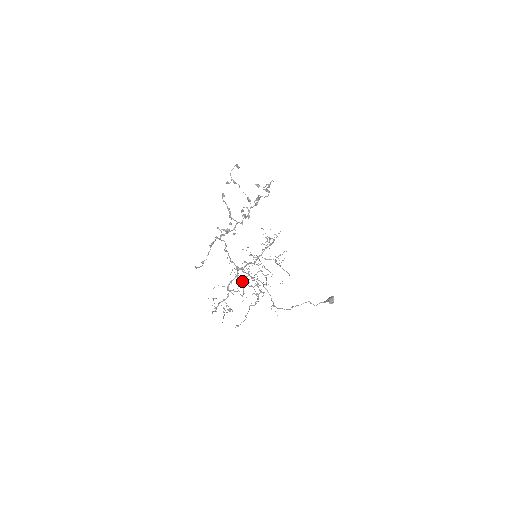
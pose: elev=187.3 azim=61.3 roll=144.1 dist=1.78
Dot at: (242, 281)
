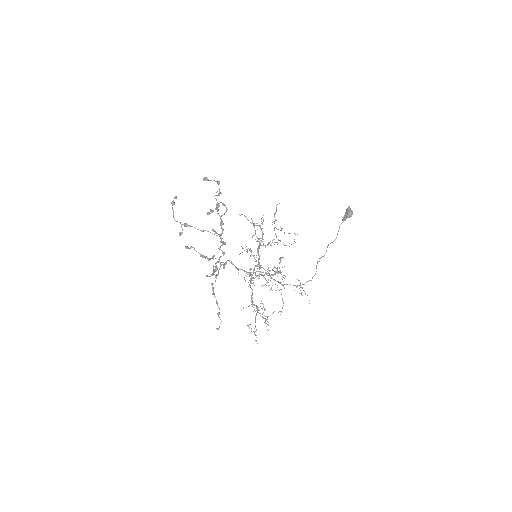
Dot at: (259, 274)
